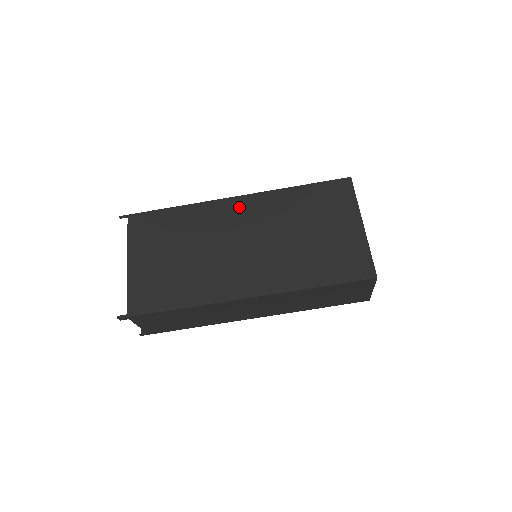
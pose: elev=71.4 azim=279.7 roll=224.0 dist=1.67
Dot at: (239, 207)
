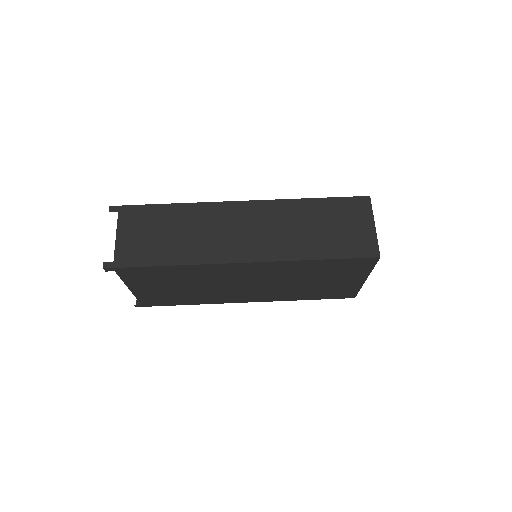
Dot at: occluded
